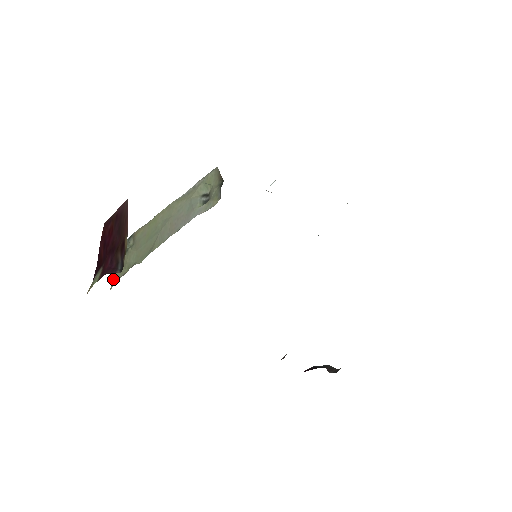
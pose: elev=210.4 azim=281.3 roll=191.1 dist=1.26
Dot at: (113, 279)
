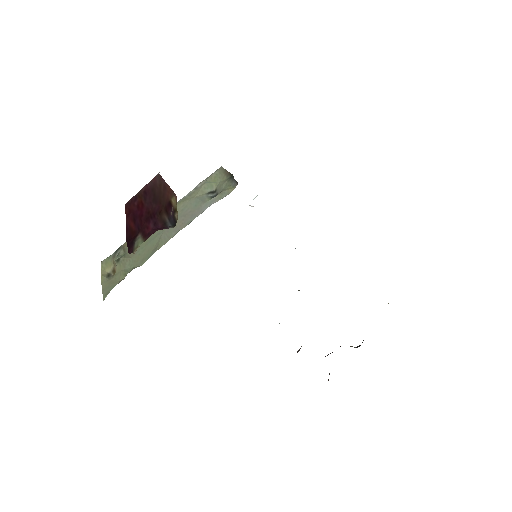
Dot at: (104, 290)
